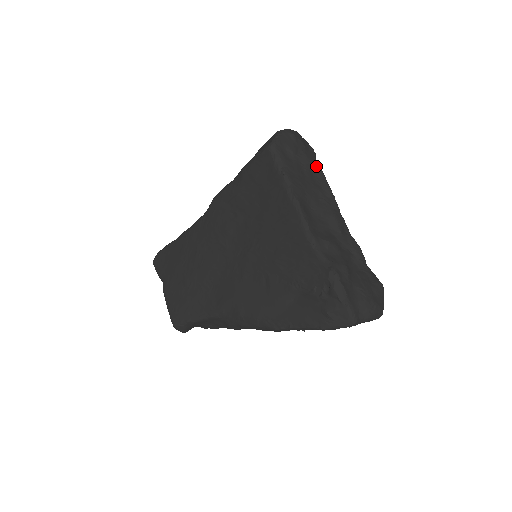
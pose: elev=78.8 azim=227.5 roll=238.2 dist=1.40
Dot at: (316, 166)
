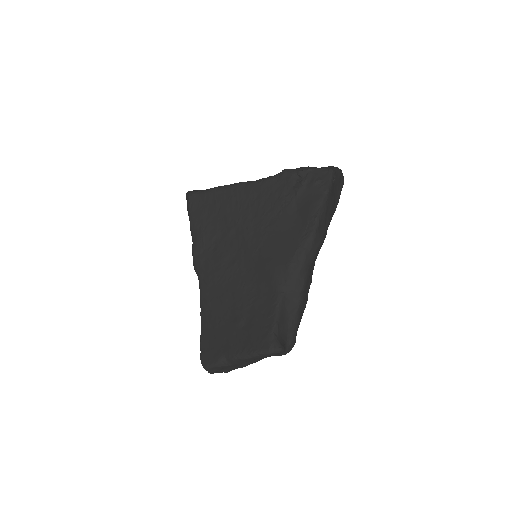
Dot at: occluded
